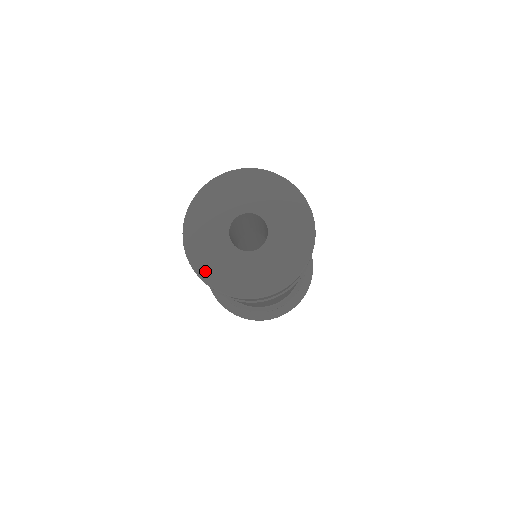
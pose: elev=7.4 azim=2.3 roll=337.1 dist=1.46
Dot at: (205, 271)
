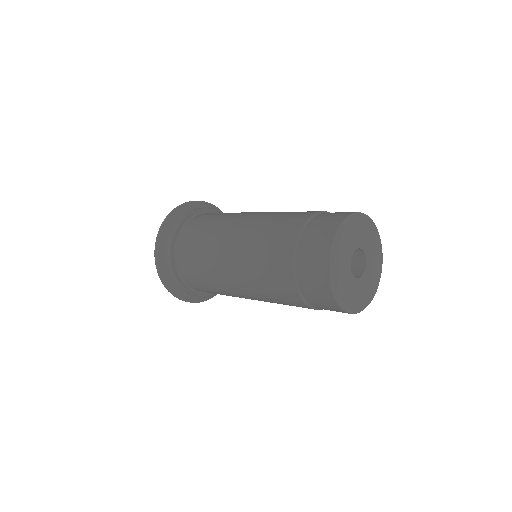
Dot at: (351, 307)
